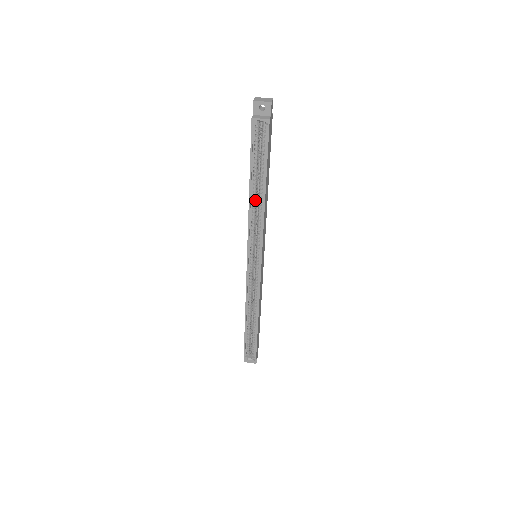
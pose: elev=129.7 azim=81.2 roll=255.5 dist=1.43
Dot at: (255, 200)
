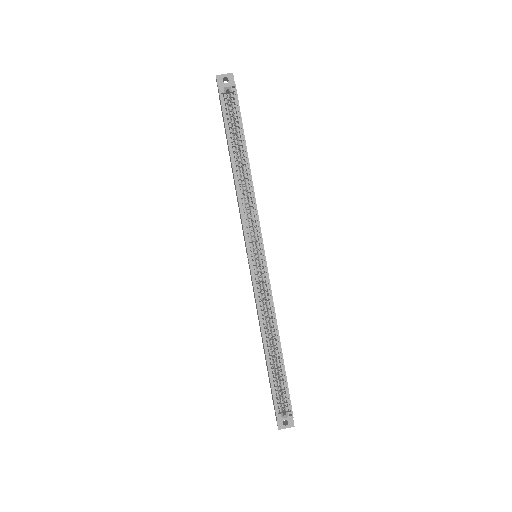
Dot at: (240, 177)
